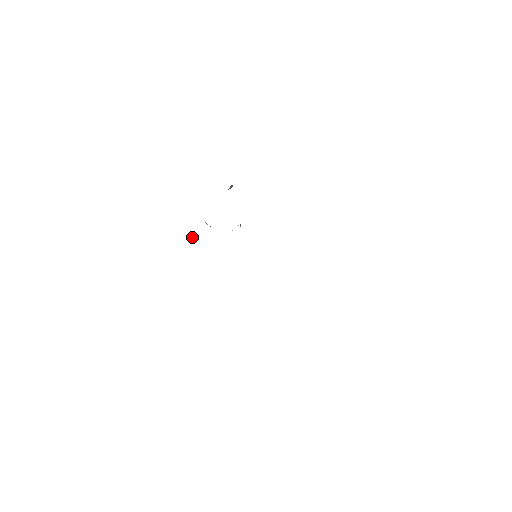
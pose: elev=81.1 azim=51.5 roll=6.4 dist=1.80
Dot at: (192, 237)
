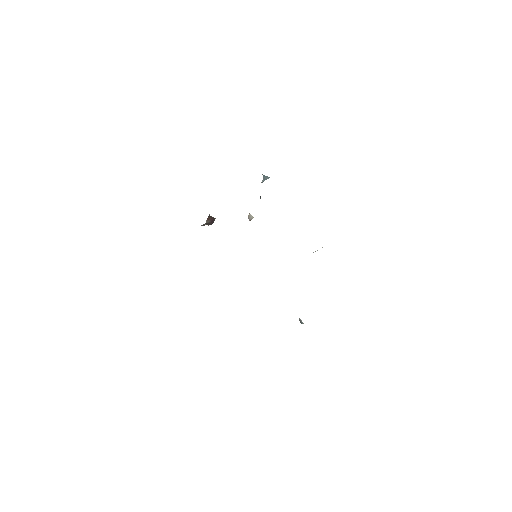
Dot at: (209, 221)
